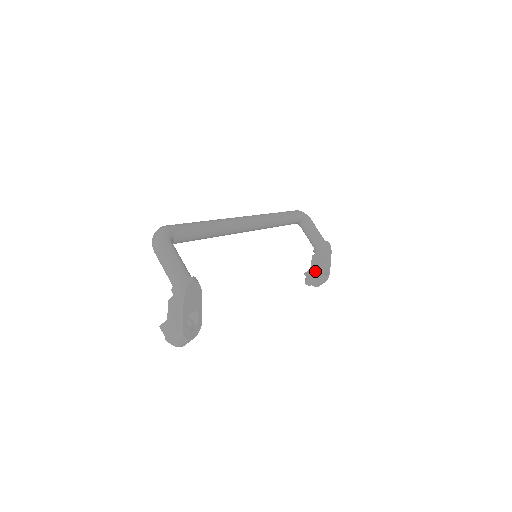
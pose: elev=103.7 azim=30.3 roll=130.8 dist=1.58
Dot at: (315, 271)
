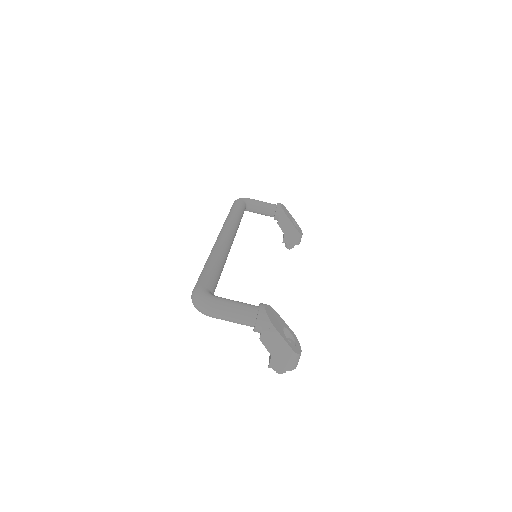
Dot at: (290, 233)
